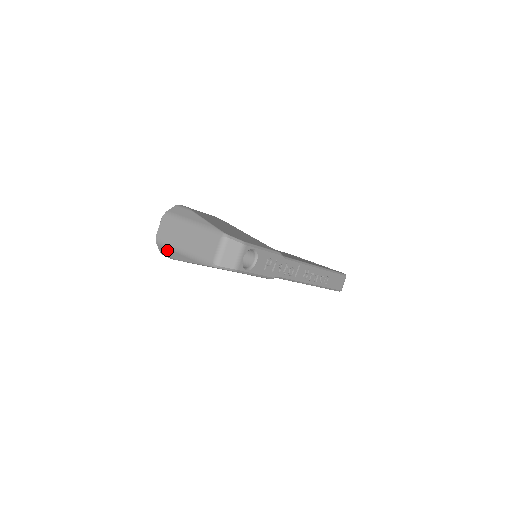
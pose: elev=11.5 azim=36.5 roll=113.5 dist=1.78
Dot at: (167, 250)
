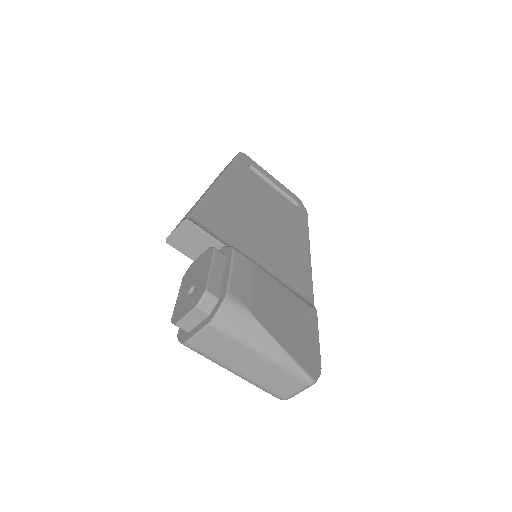
Dot at: occluded
